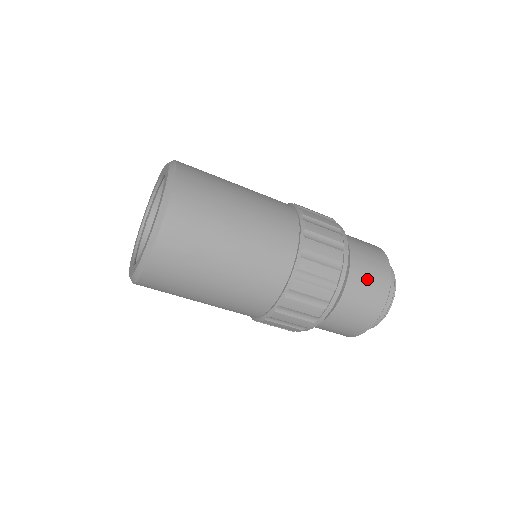
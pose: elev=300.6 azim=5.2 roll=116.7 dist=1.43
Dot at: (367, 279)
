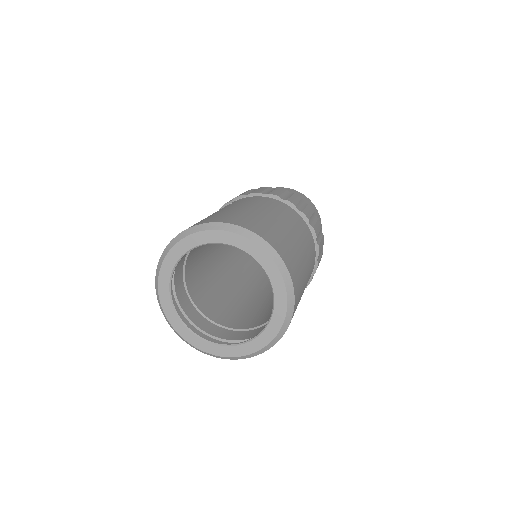
Dot at: occluded
